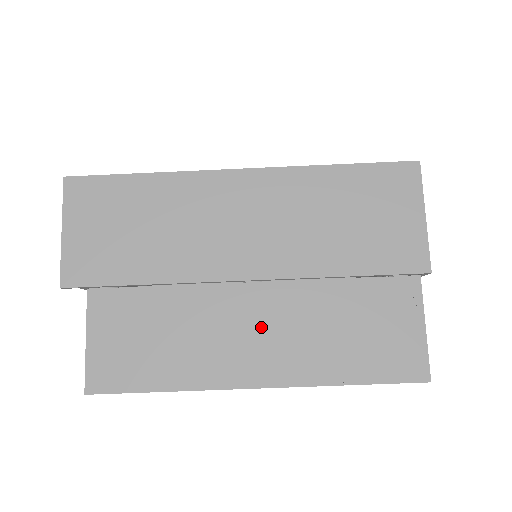
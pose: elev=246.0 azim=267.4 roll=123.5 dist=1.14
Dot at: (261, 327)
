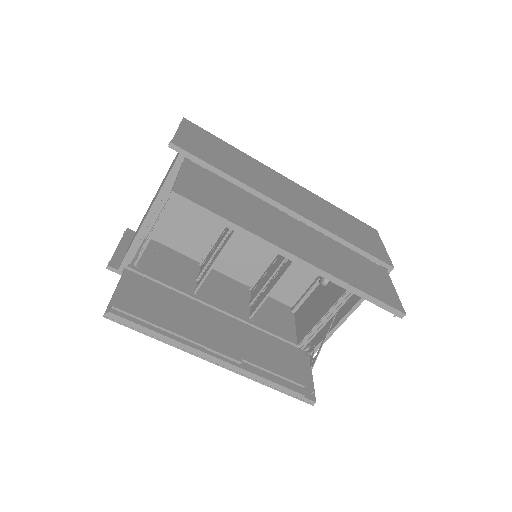
Dot at: (300, 236)
